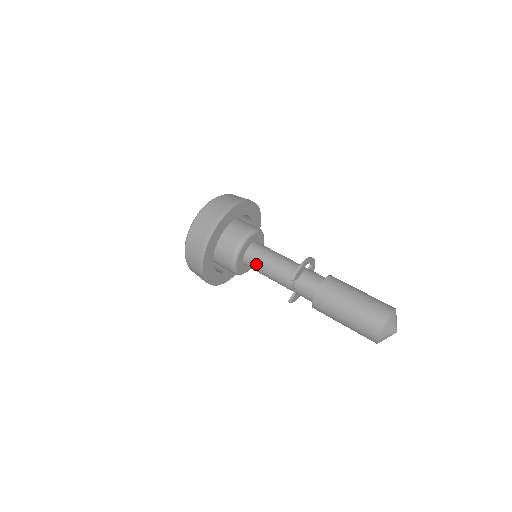
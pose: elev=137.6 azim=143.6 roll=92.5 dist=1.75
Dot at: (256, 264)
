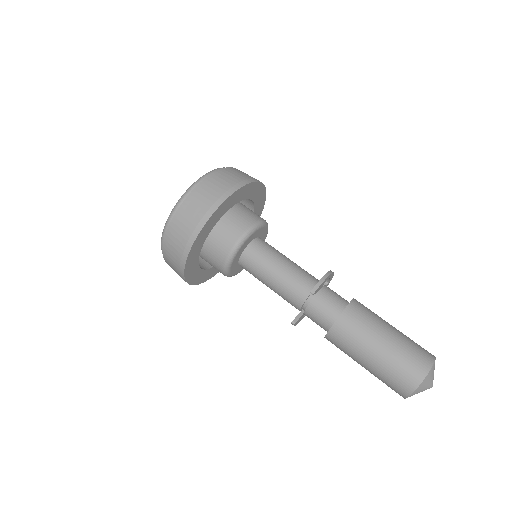
Dot at: (259, 264)
